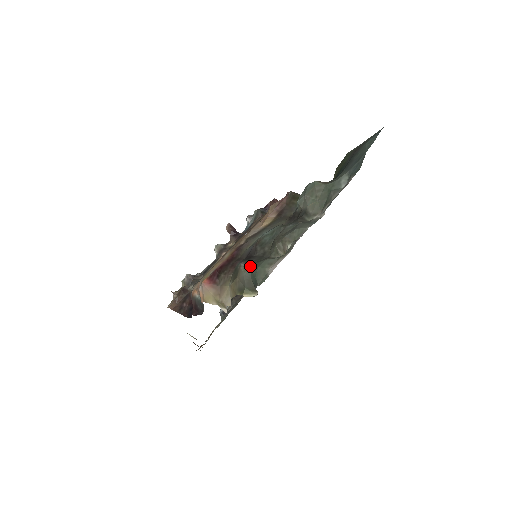
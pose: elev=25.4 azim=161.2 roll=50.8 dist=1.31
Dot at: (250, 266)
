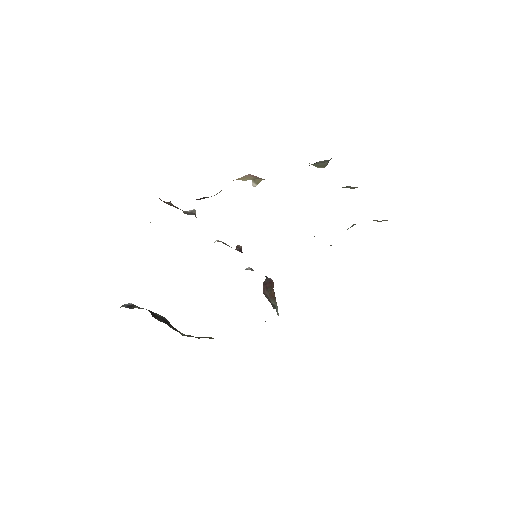
Dot at: occluded
